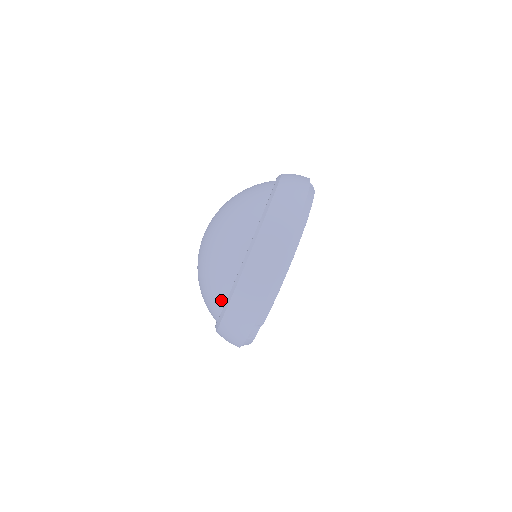
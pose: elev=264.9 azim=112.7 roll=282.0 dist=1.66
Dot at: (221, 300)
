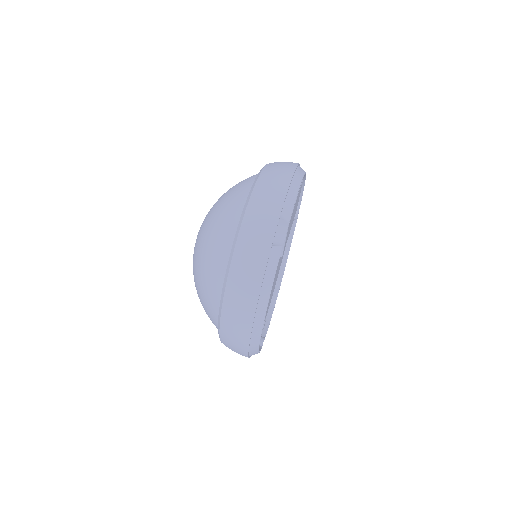
Dot at: (236, 217)
